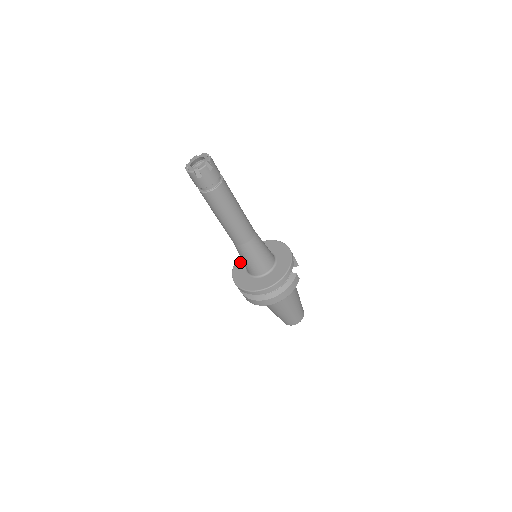
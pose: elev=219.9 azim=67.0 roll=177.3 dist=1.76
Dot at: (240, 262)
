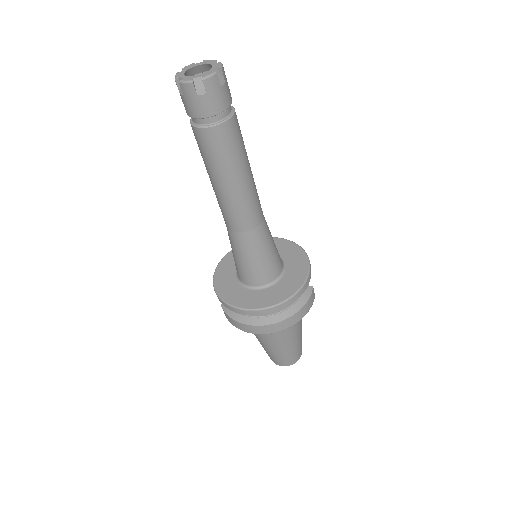
Dot at: (225, 266)
